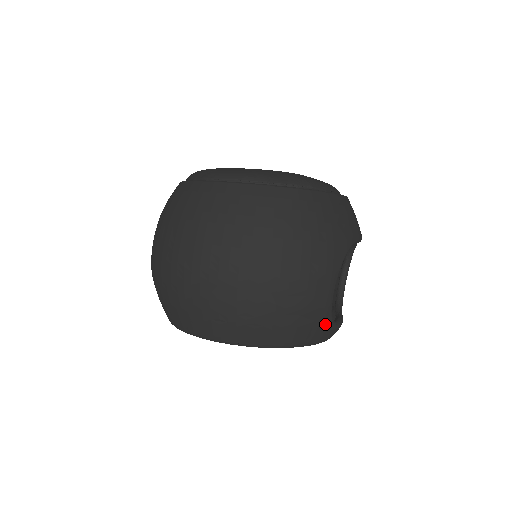
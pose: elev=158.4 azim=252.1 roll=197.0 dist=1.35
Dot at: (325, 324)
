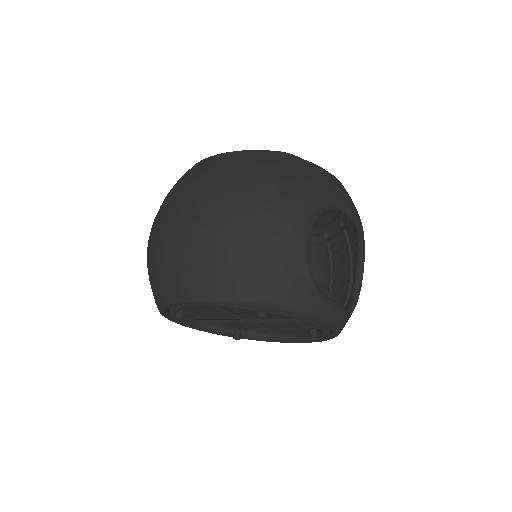
Dot at: (303, 282)
